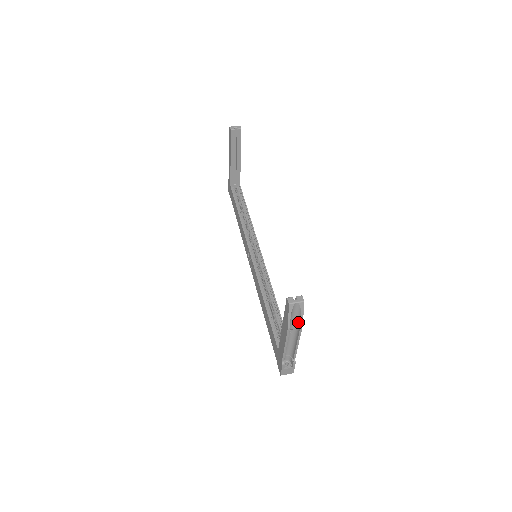
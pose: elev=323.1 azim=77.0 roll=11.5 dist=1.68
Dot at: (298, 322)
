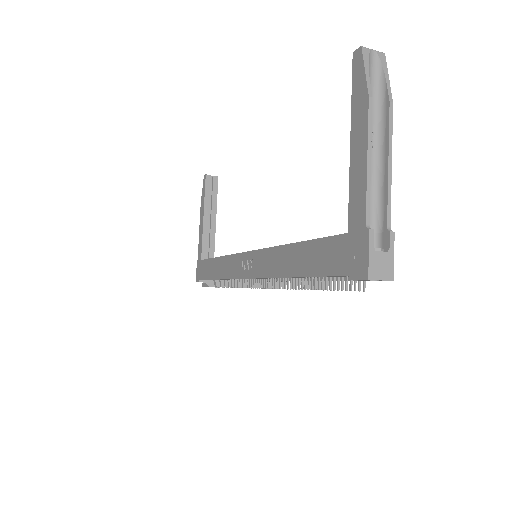
Dot at: (381, 105)
